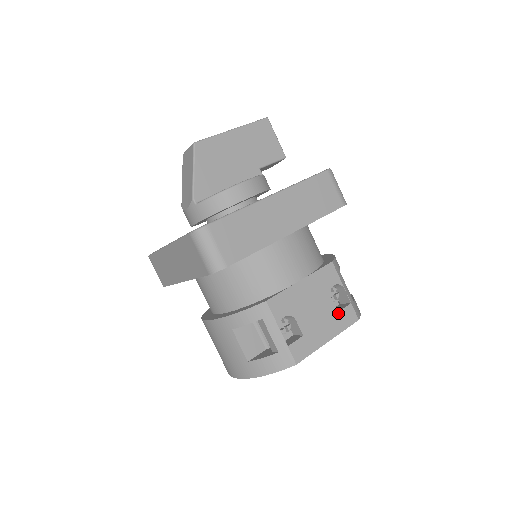
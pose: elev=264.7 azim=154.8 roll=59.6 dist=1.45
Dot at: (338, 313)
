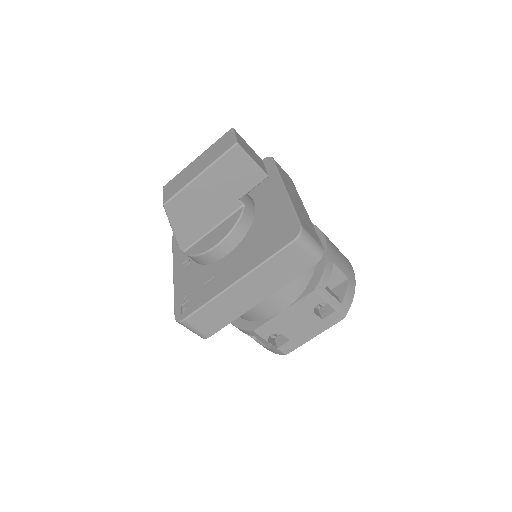
Dot at: (322, 320)
